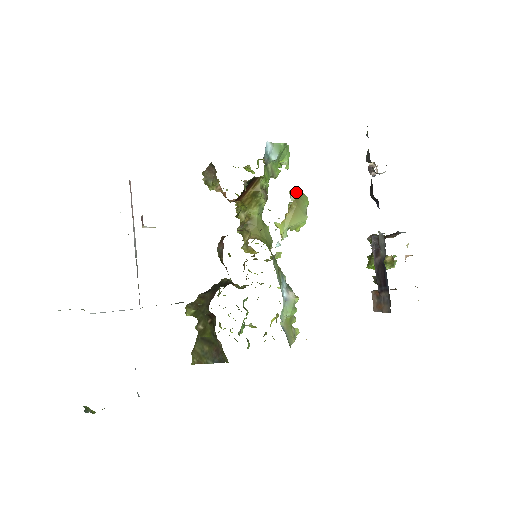
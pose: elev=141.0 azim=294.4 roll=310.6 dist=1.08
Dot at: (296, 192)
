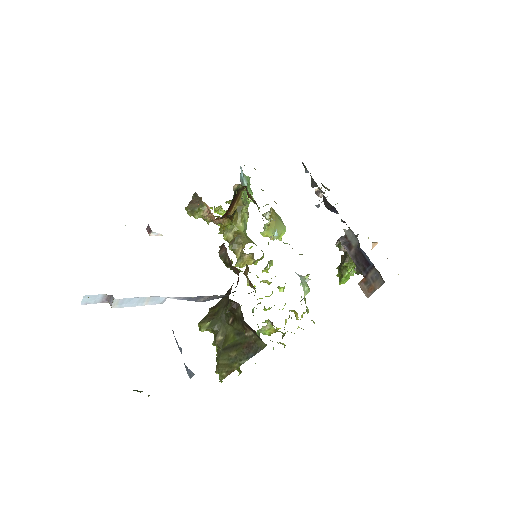
Dot at: occluded
